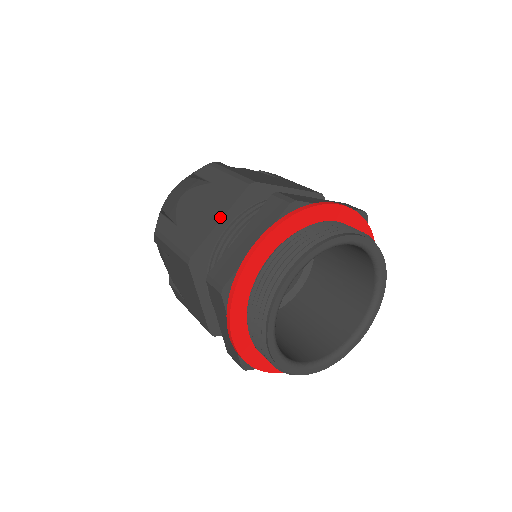
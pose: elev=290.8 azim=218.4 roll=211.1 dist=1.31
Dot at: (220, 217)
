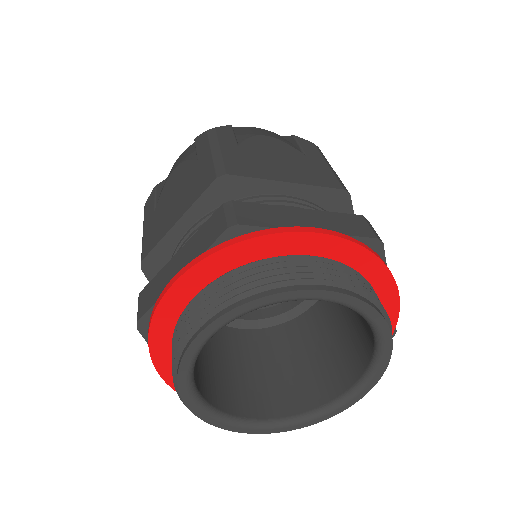
Dot at: (179, 216)
